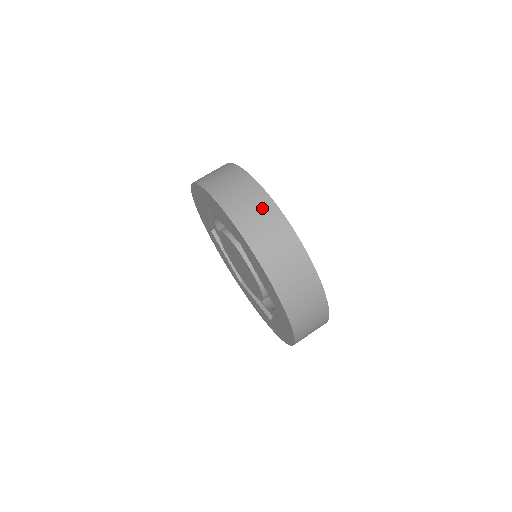
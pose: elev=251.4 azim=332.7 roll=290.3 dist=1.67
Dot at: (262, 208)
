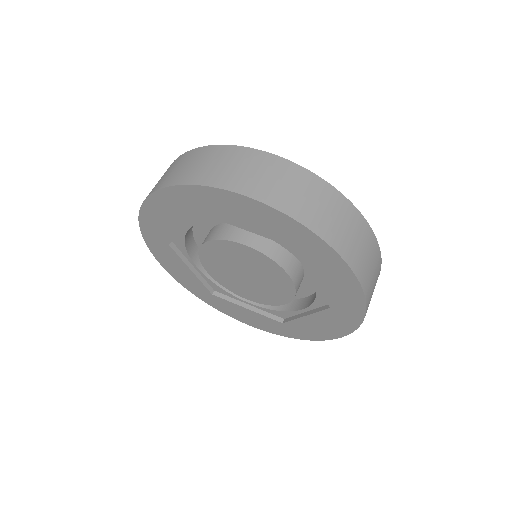
Dot at: (188, 159)
